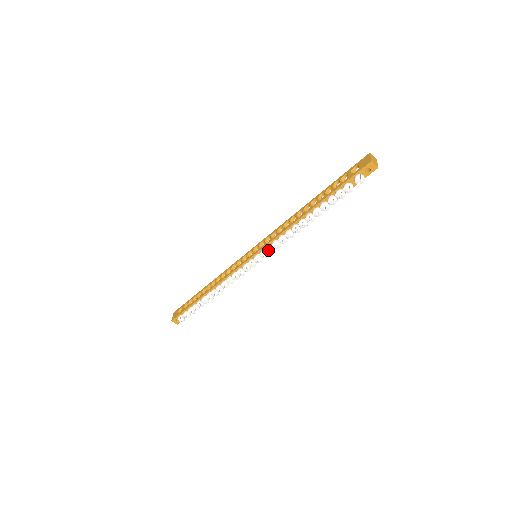
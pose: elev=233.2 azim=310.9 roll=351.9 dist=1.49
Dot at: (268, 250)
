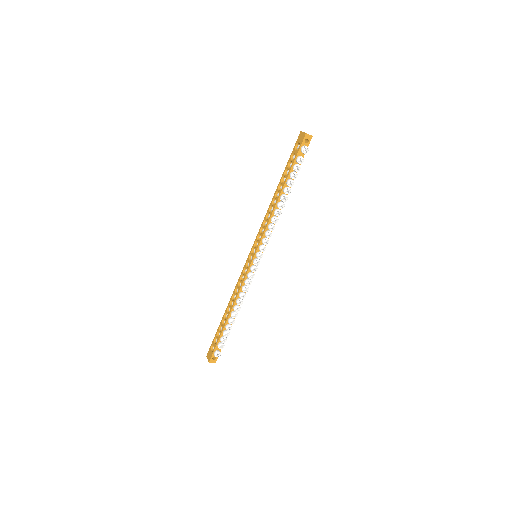
Dot at: (264, 243)
